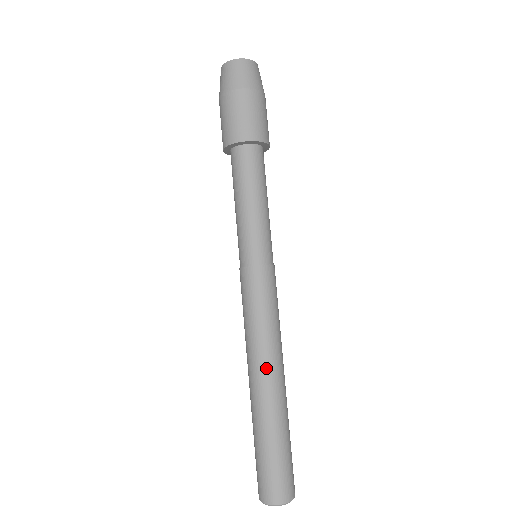
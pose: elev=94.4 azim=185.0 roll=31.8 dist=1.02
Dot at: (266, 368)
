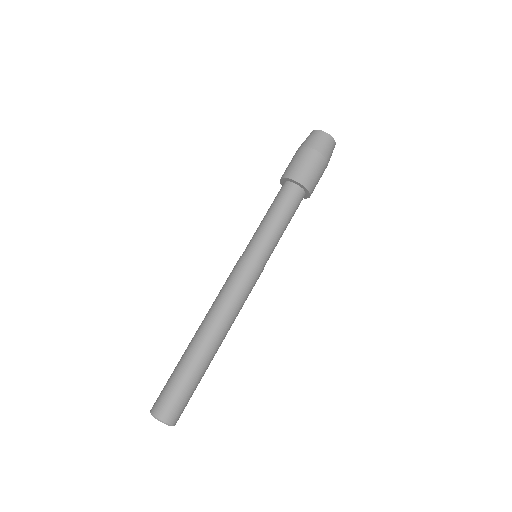
Dot at: (206, 322)
